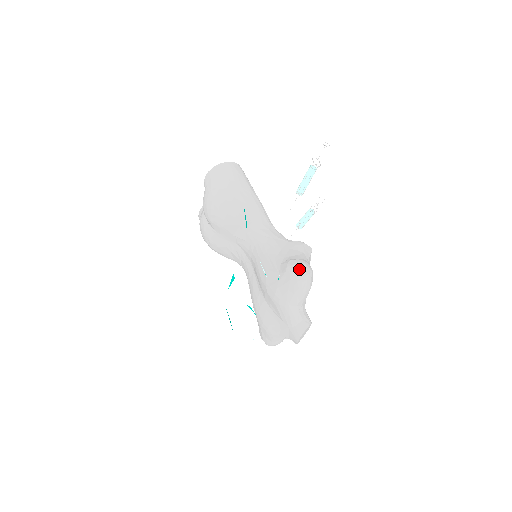
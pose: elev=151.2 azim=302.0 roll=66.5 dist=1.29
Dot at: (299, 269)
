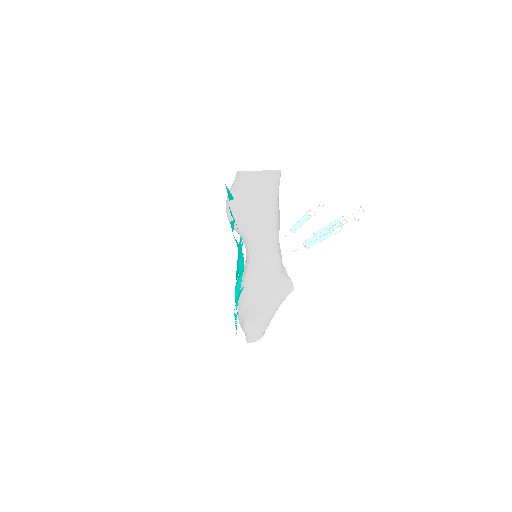
Dot at: (251, 329)
